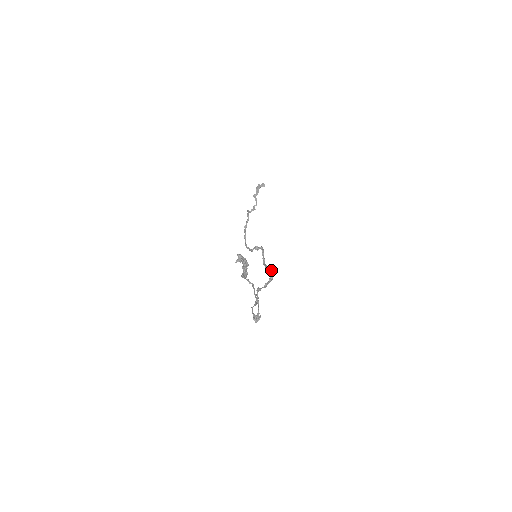
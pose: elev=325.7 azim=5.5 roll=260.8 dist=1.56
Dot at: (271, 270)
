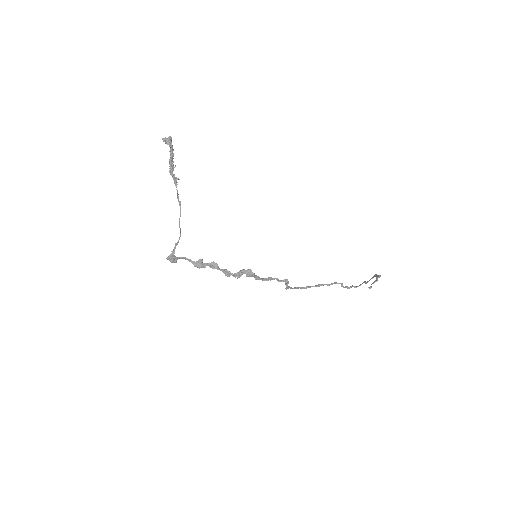
Dot at: (251, 276)
